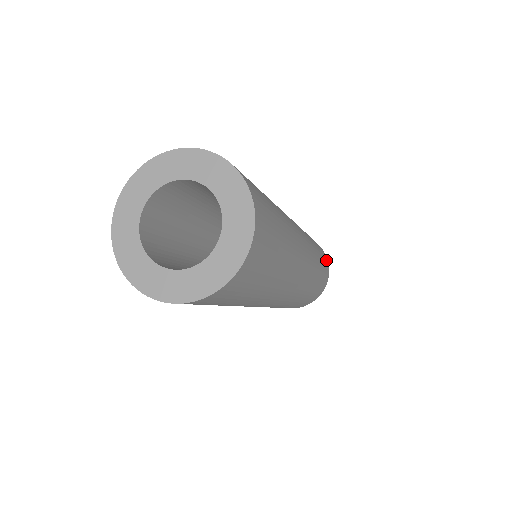
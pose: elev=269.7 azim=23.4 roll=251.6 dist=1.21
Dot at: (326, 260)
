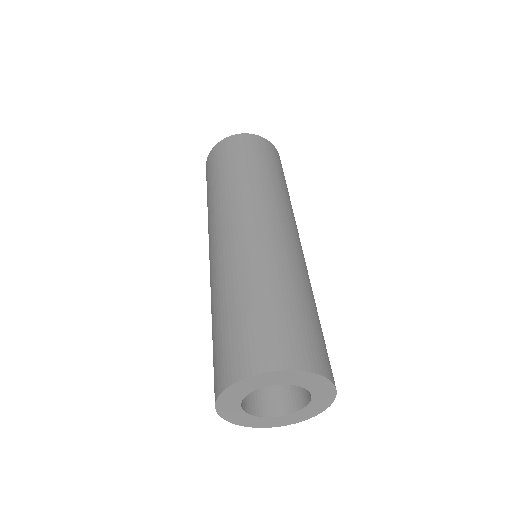
Dot at: occluded
